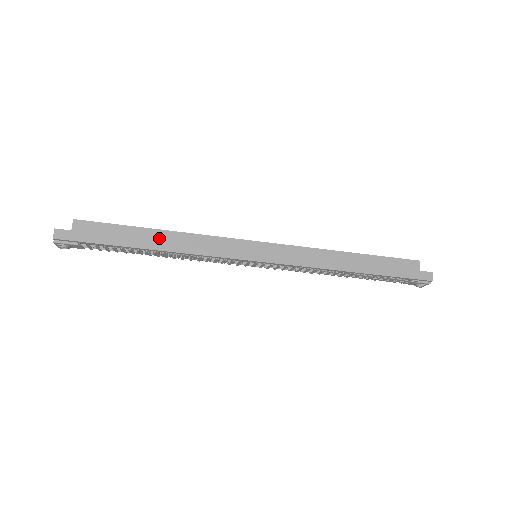
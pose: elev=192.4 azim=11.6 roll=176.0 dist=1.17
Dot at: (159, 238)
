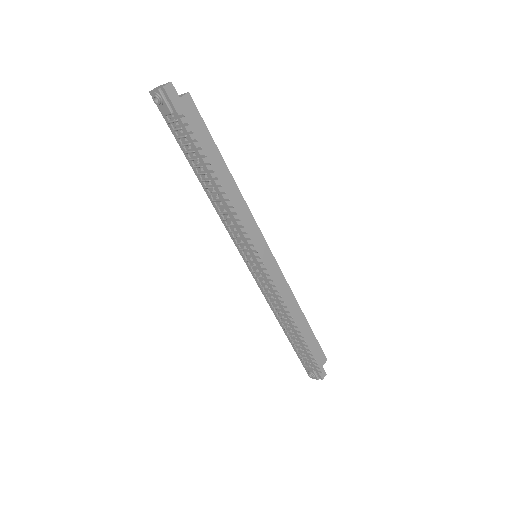
Dot at: (223, 175)
